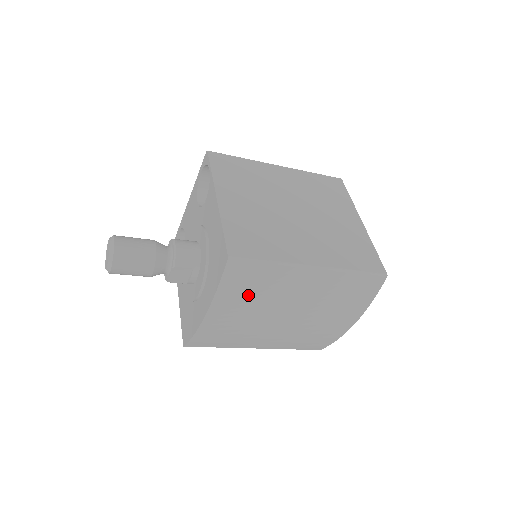
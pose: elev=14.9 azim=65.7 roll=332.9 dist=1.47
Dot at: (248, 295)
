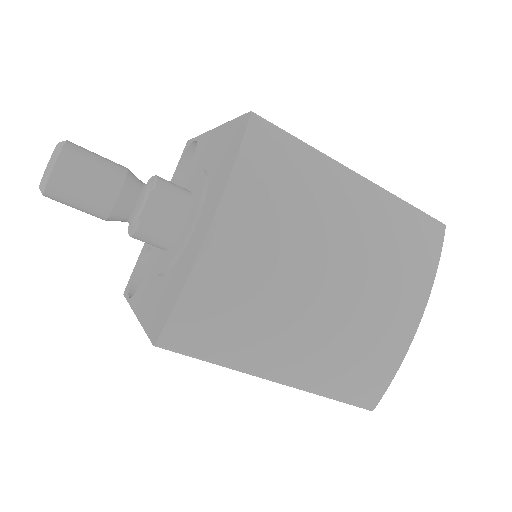
Dot at: (278, 194)
